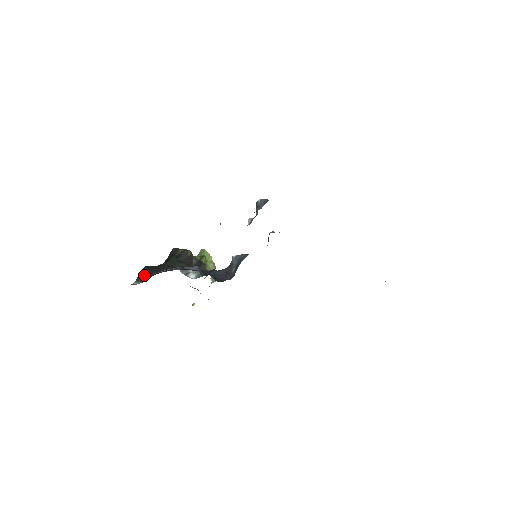
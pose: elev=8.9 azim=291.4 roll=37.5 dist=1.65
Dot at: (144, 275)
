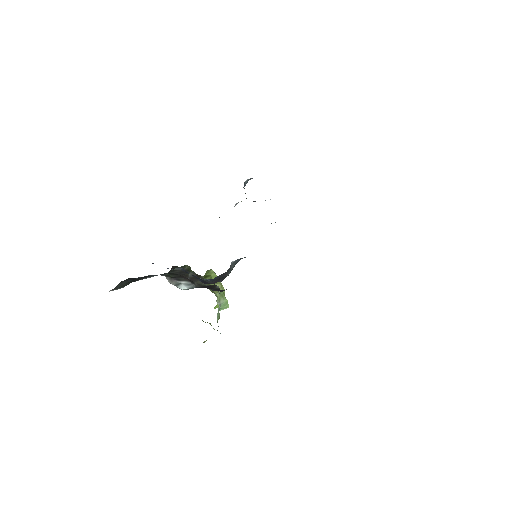
Dot at: (124, 284)
